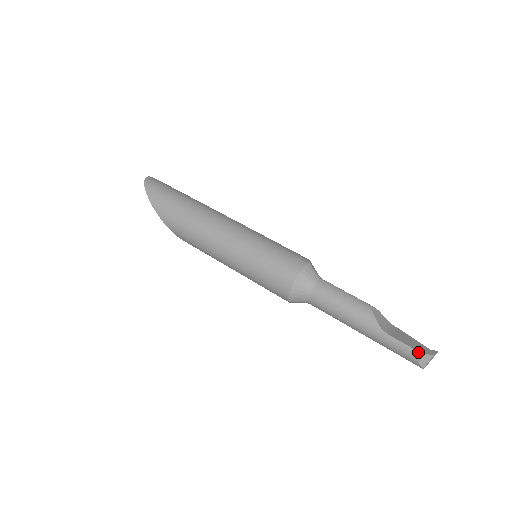
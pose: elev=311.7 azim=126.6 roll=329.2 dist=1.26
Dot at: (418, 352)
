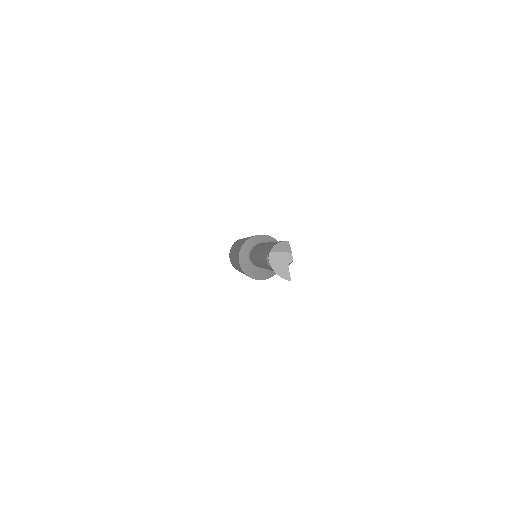
Dot at: (287, 241)
